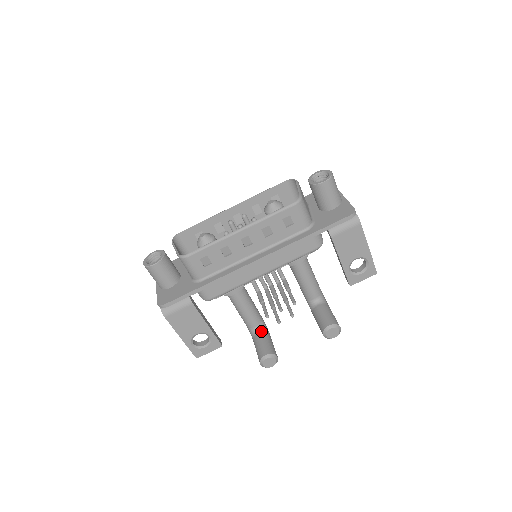
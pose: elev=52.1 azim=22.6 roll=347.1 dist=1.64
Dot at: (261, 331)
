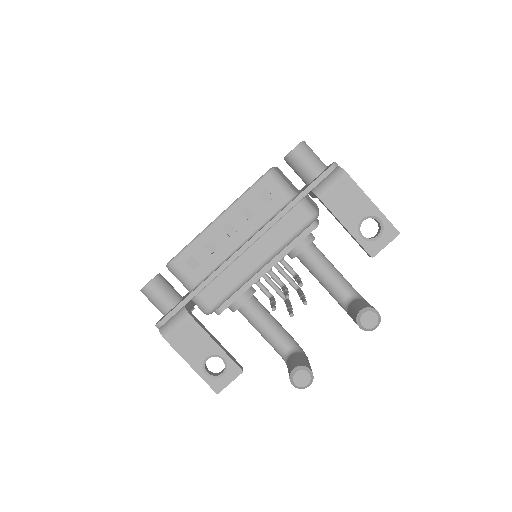
Dot at: (293, 352)
